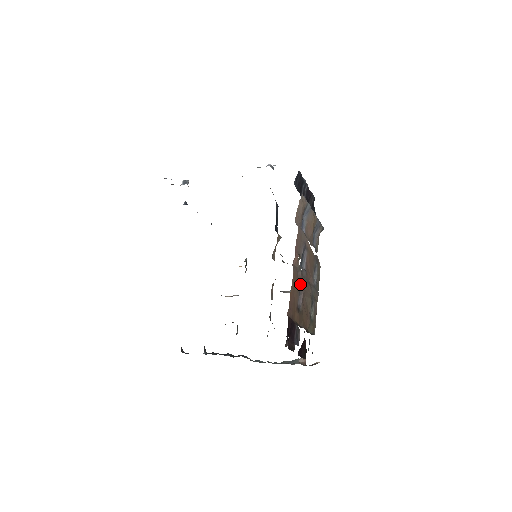
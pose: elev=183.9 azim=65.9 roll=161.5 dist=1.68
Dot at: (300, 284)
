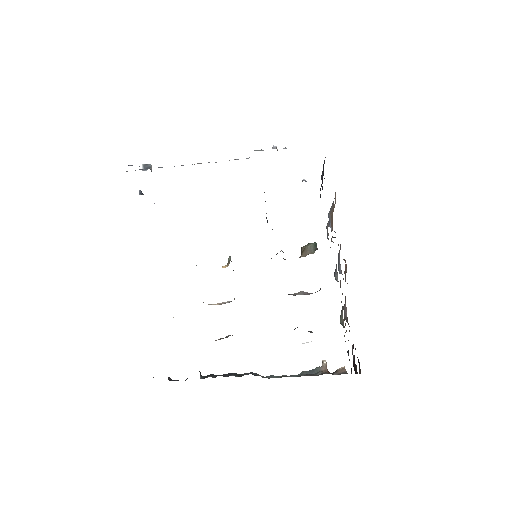
Dot at: occluded
